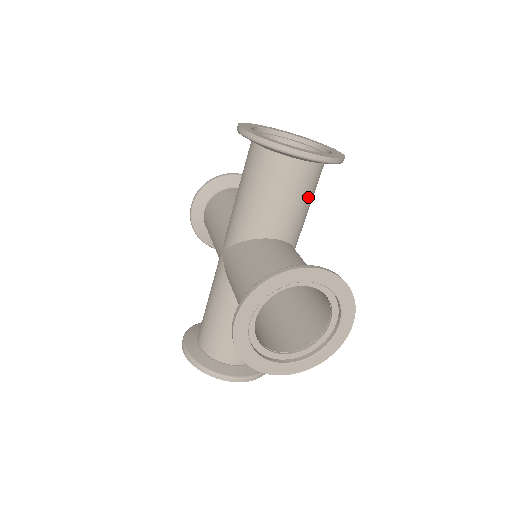
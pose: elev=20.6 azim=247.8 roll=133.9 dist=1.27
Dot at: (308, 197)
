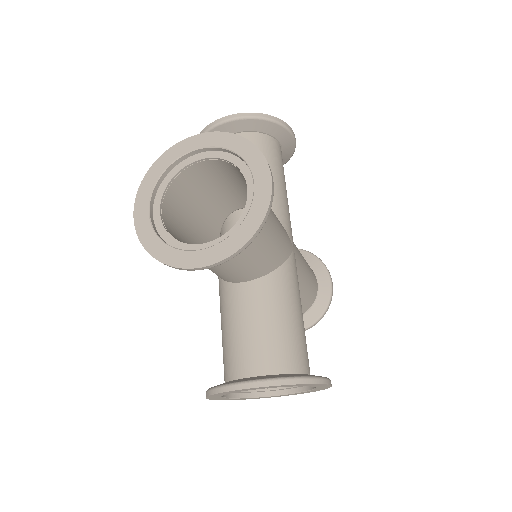
Dot at: (252, 251)
